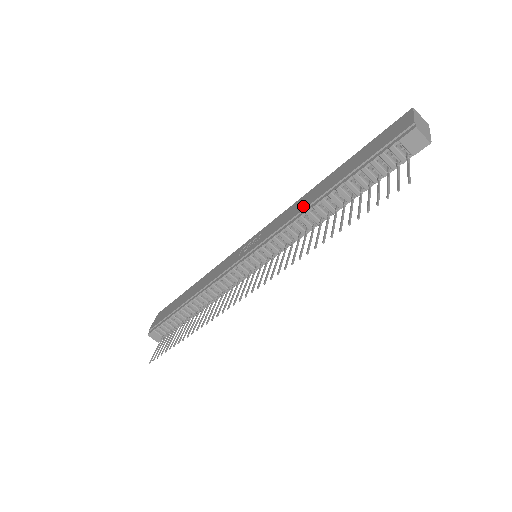
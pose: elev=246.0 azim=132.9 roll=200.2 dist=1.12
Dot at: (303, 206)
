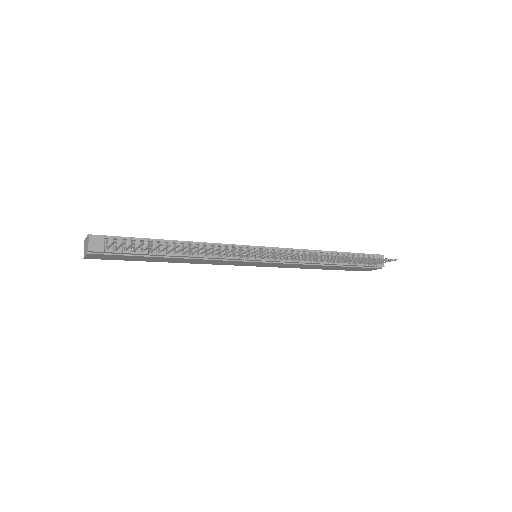
Dot at: occluded
